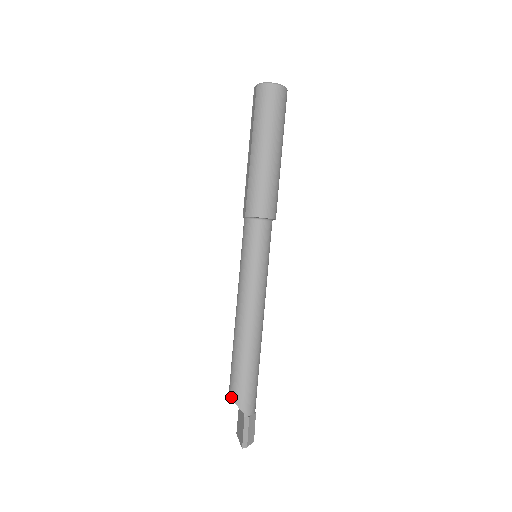
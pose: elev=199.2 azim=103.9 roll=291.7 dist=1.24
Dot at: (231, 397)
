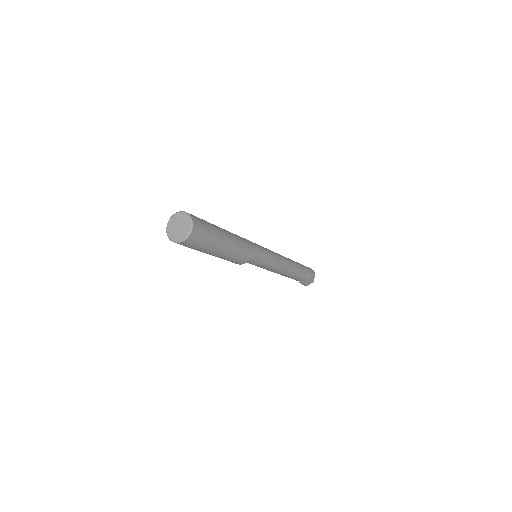
Dot at: occluded
